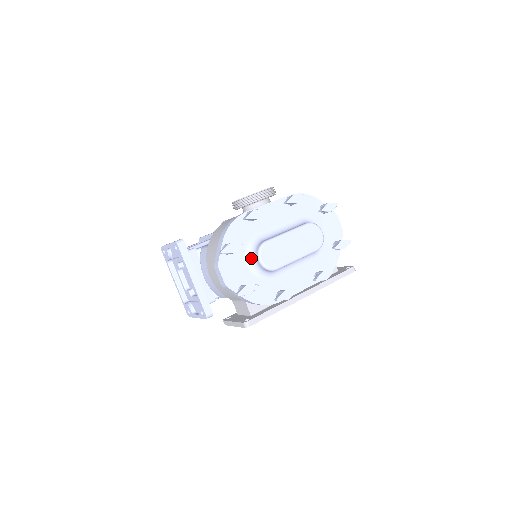
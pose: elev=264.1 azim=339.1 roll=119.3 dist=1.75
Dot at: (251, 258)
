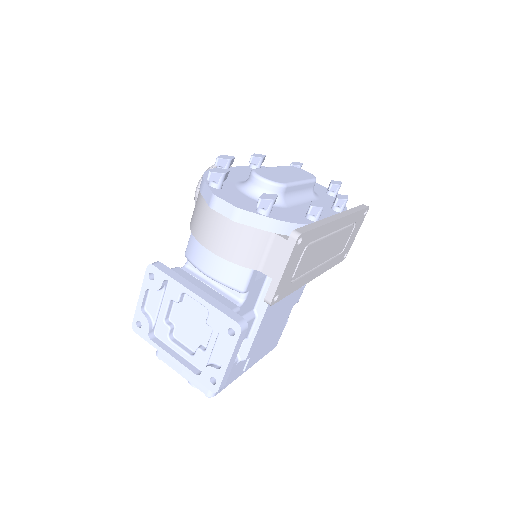
Dot at: (249, 190)
